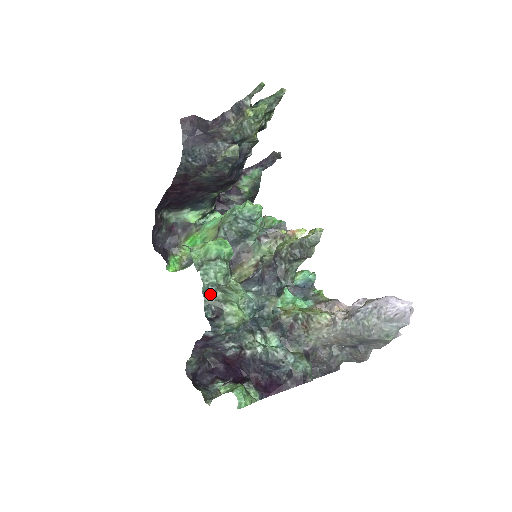
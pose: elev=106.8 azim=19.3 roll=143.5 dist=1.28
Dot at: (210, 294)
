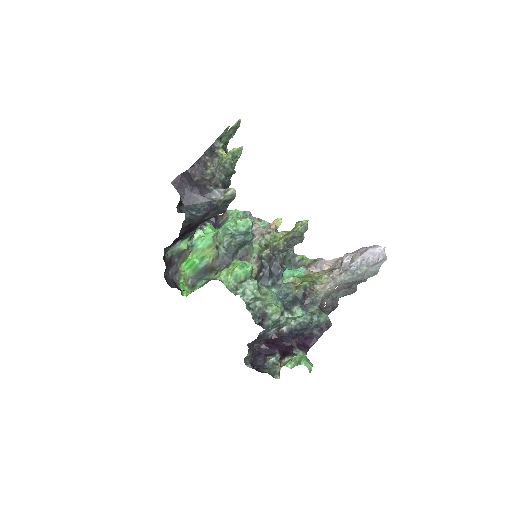
Dot at: (252, 307)
